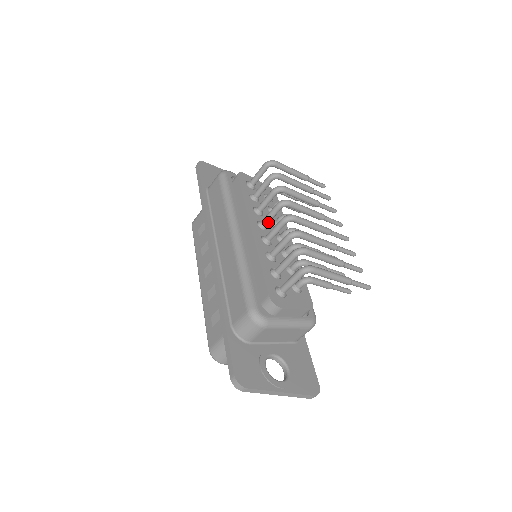
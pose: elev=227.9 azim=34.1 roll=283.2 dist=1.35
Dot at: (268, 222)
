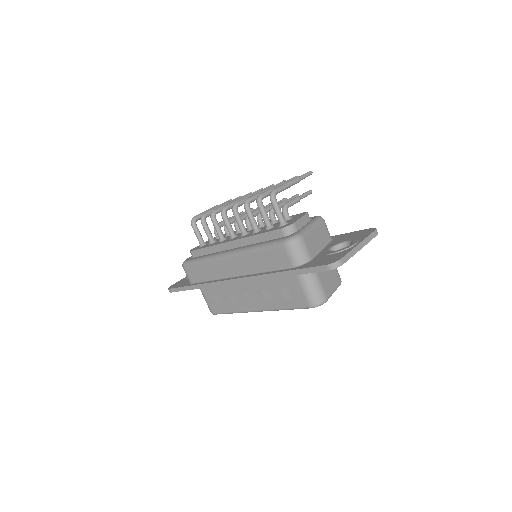
Dot at: (233, 230)
